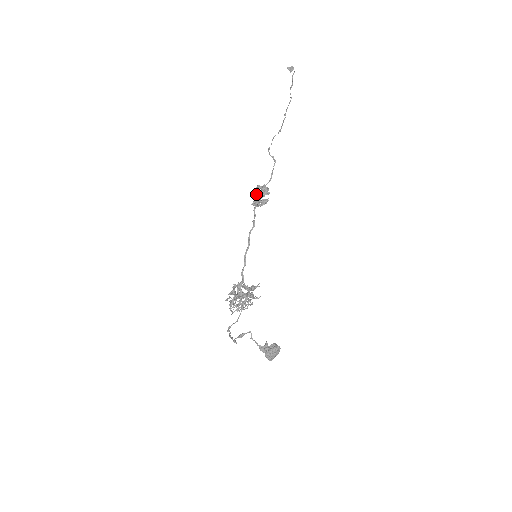
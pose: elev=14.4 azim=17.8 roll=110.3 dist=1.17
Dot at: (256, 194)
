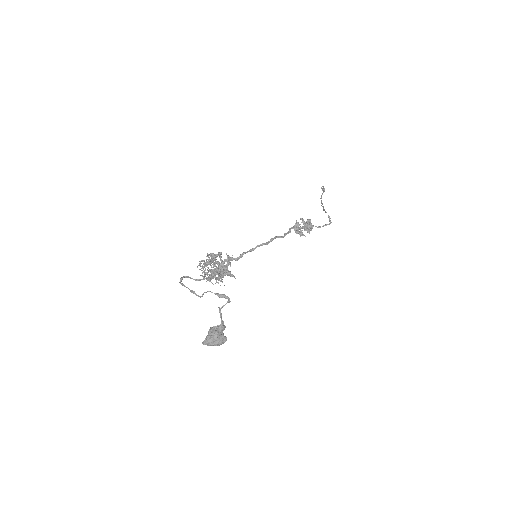
Dot at: (304, 222)
